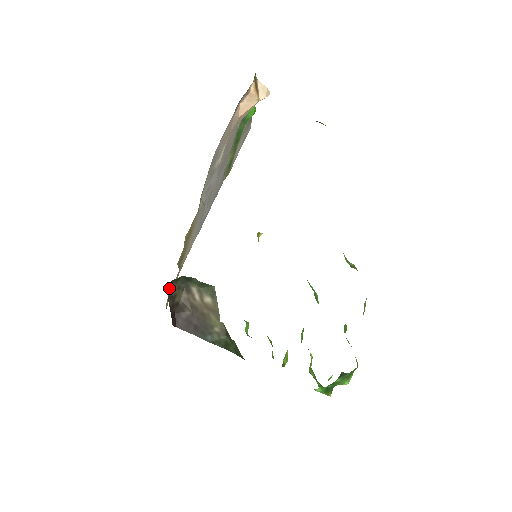
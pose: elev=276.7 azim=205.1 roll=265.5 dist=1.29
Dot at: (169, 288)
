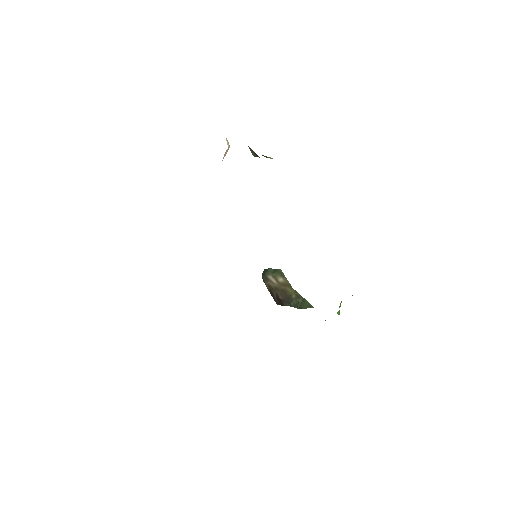
Dot at: (263, 280)
